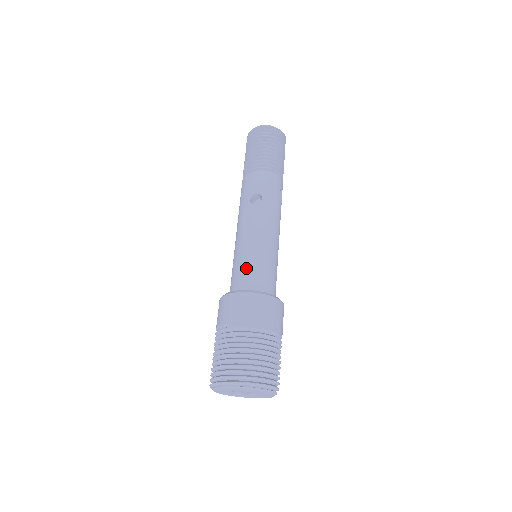
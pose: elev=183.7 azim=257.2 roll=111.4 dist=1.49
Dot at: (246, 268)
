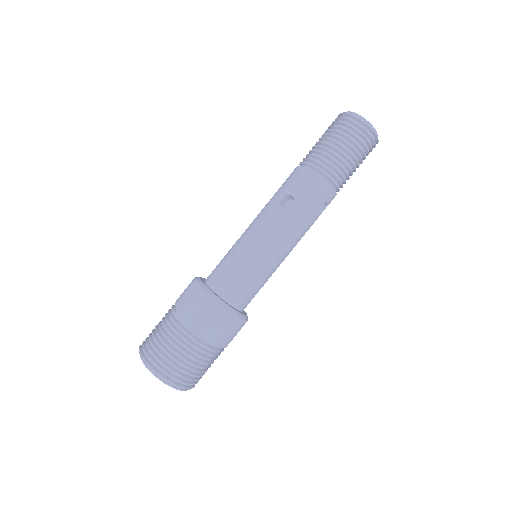
Dot at: (229, 268)
